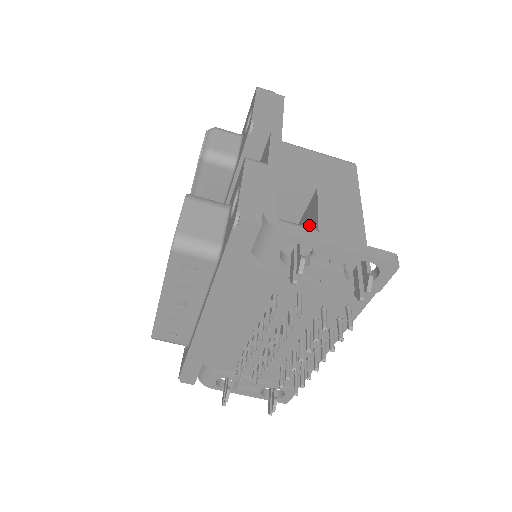
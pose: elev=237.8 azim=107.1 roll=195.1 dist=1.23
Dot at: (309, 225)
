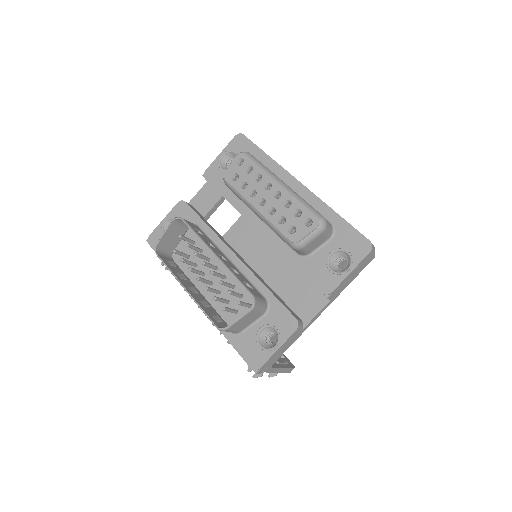
Dot at: (293, 292)
